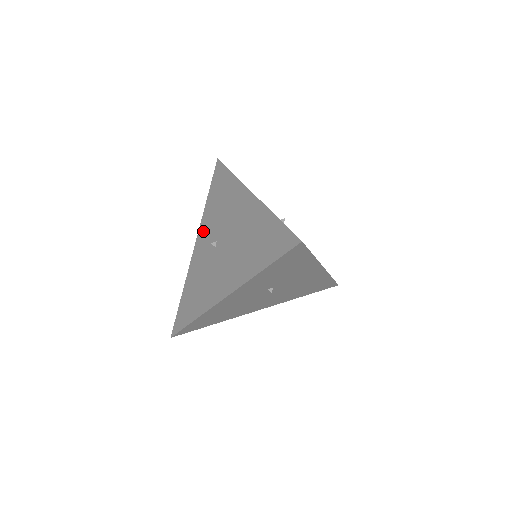
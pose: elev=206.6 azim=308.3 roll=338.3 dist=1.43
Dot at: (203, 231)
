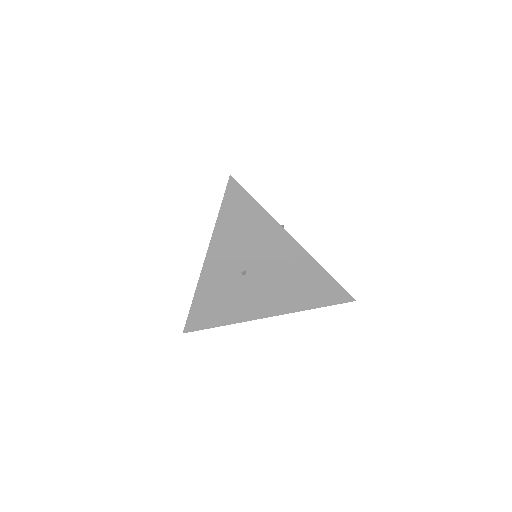
Dot at: (218, 254)
